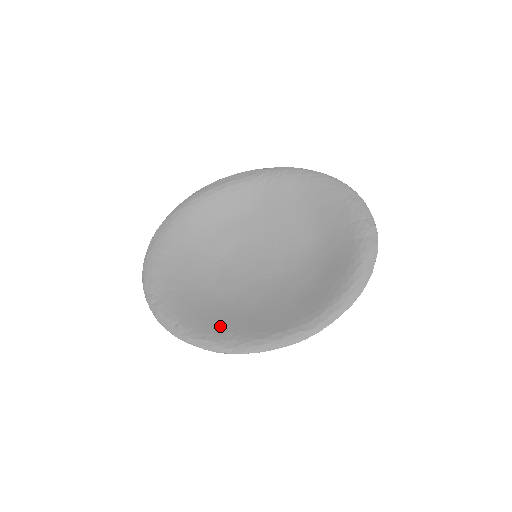
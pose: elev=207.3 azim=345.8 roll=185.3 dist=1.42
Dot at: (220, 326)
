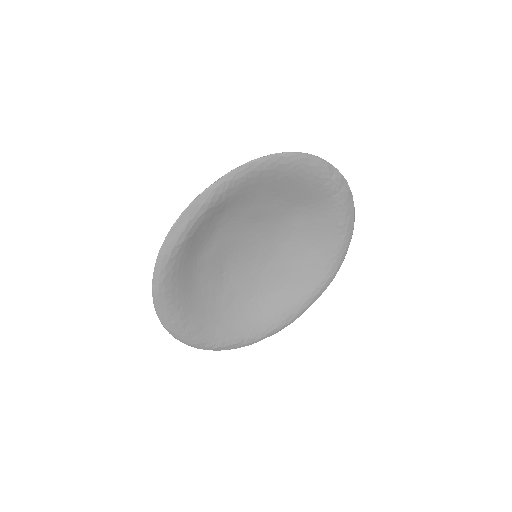
Dot at: (272, 315)
